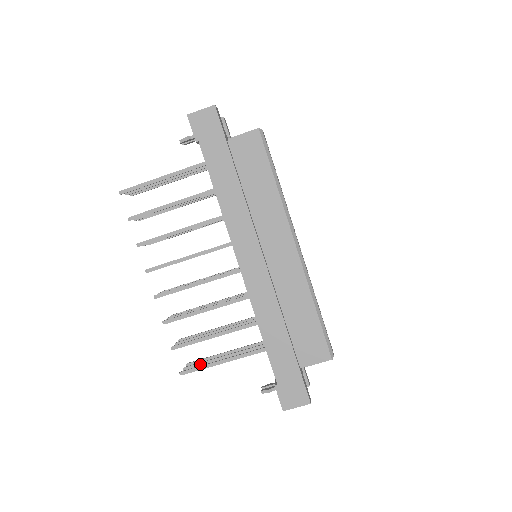
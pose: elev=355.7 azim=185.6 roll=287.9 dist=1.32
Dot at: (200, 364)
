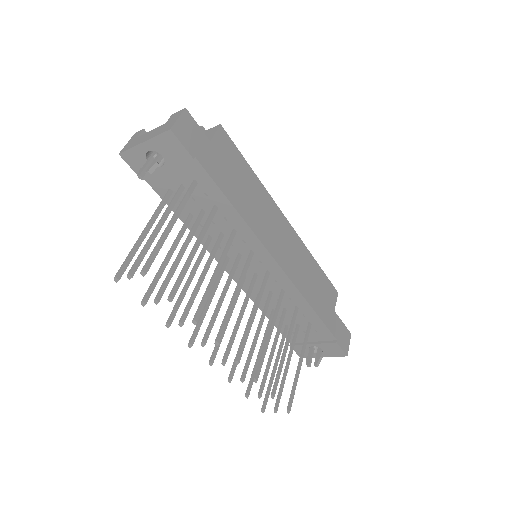
Dot at: (281, 392)
